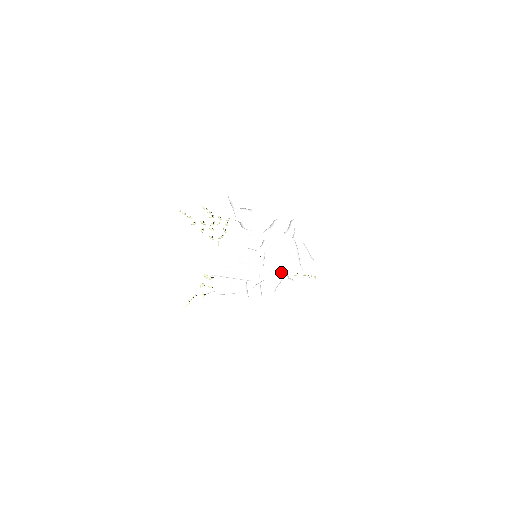
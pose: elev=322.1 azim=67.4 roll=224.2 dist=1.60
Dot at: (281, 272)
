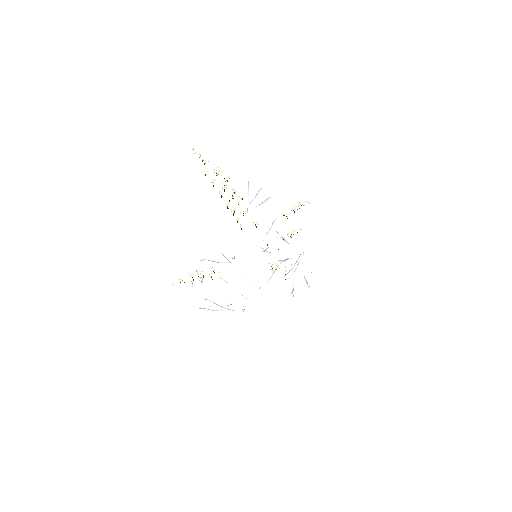
Dot at: (269, 303)
